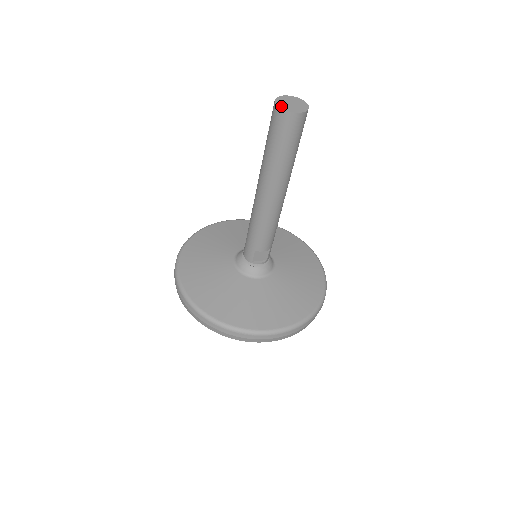
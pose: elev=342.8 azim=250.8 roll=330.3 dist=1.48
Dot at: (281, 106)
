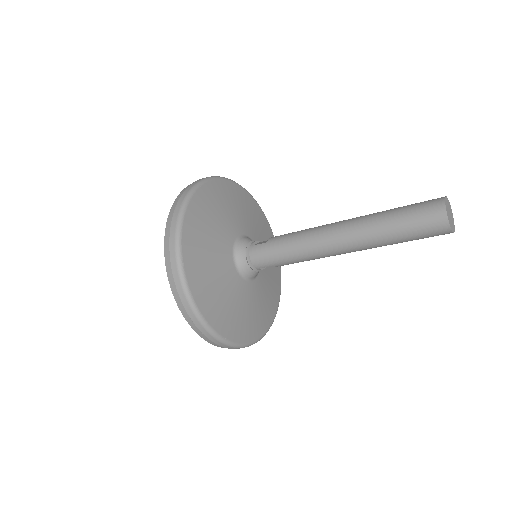
Dot at: (450, 222)
